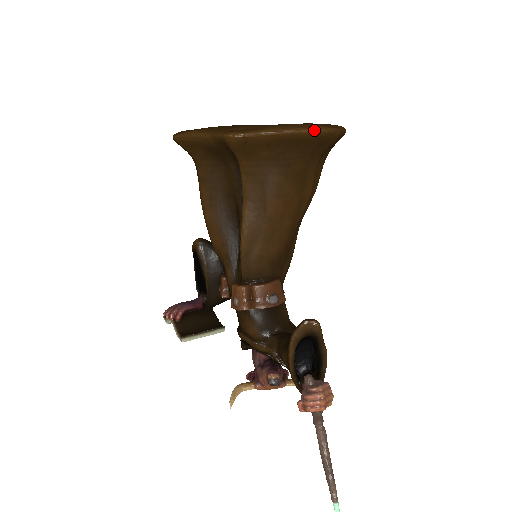
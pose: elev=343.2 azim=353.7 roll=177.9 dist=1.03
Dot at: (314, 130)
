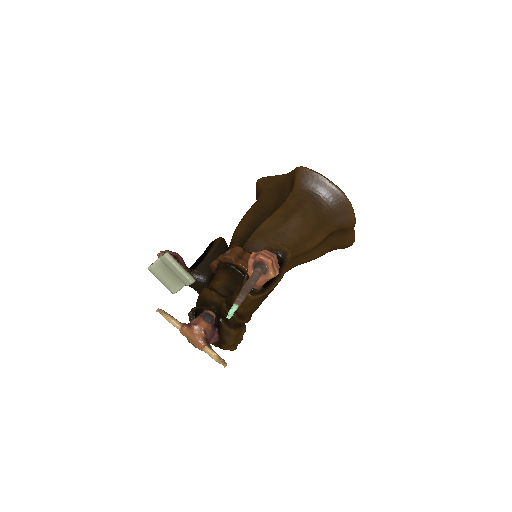
Dot at: (345, 195)
